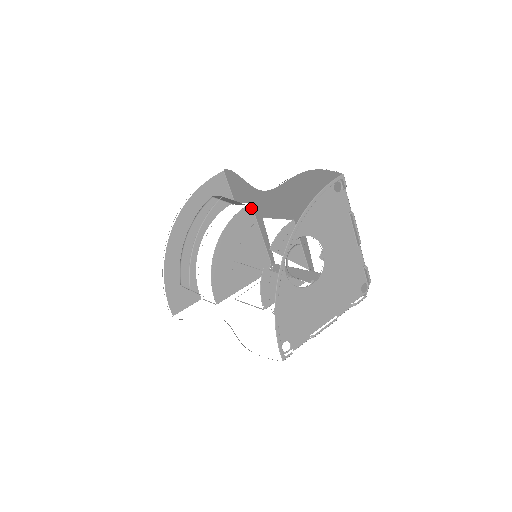
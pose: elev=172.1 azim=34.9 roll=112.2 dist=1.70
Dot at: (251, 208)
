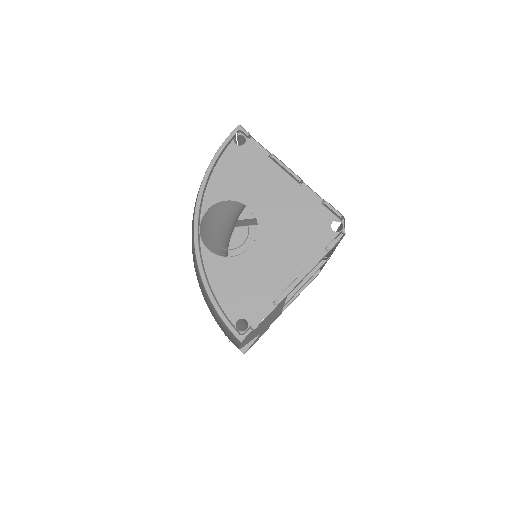
Dot at: occluded
